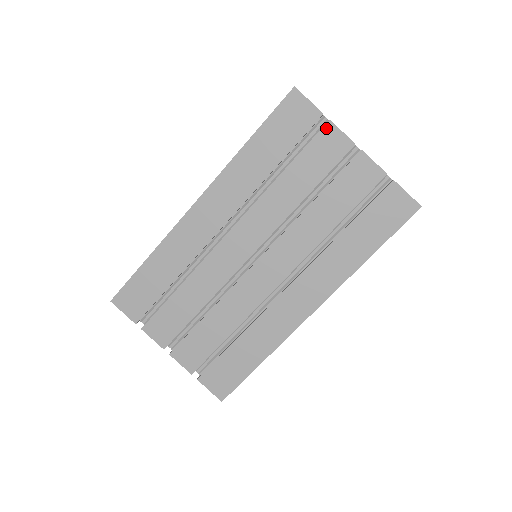
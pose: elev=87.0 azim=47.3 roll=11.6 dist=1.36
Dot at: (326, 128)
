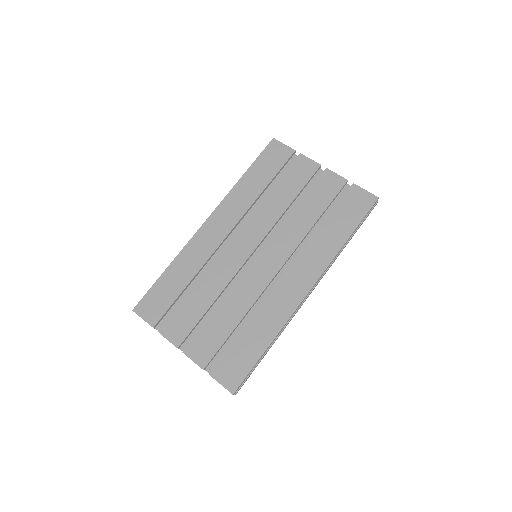
Dot at: (299, 158)
